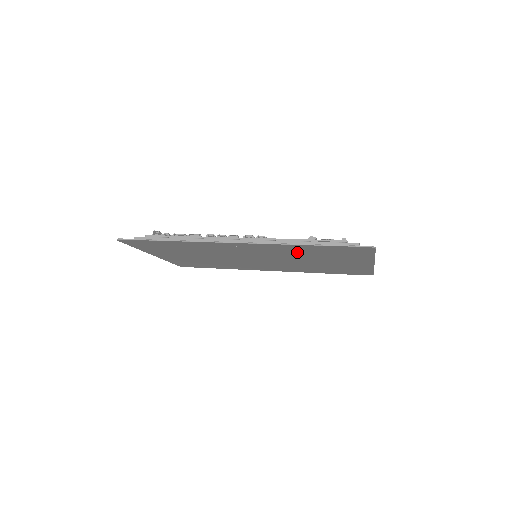
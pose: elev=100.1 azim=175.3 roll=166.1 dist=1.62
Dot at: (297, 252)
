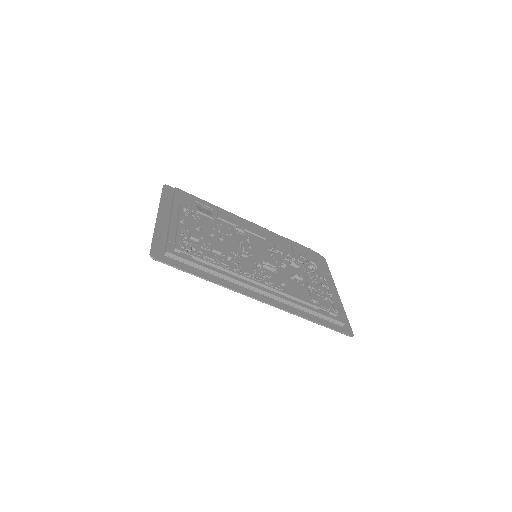
Dot at: occluded
